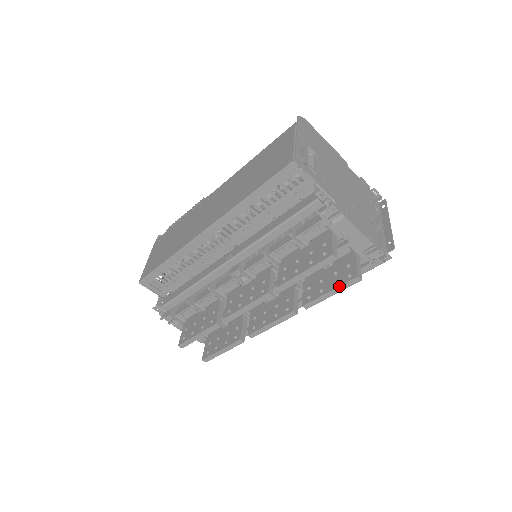
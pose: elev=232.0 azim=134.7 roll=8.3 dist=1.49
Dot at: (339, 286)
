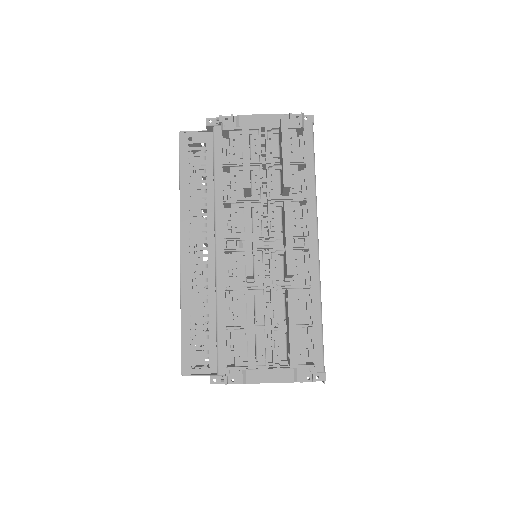
Dot at: (281, 138)
